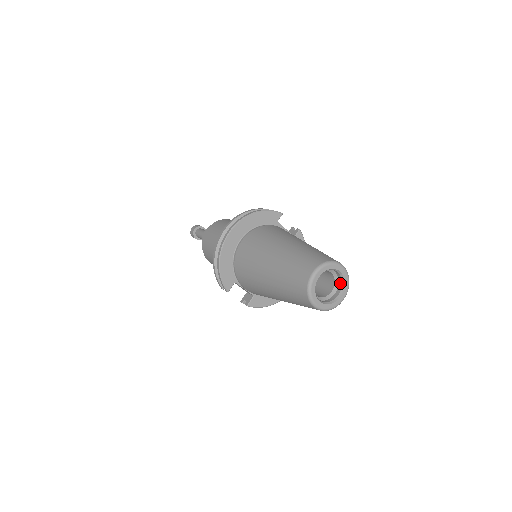
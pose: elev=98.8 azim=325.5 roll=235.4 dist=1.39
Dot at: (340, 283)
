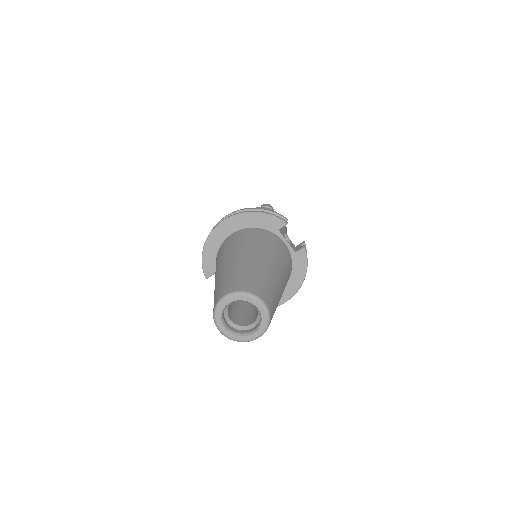
Dot at: (260, 320)
